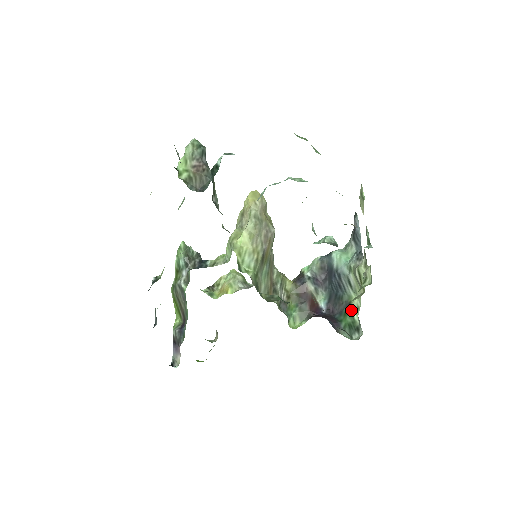
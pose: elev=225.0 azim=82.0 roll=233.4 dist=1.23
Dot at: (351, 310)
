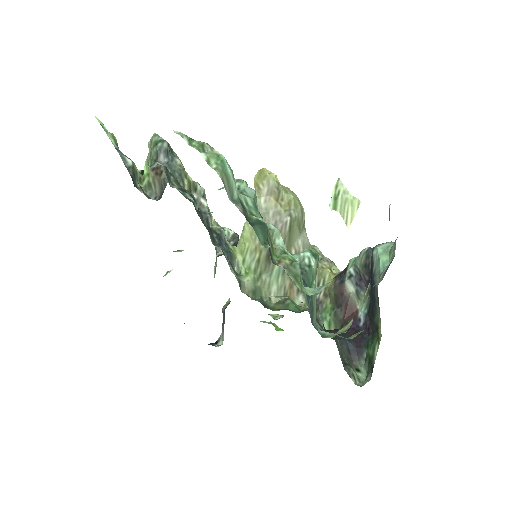
Dot at: (376, 338)
